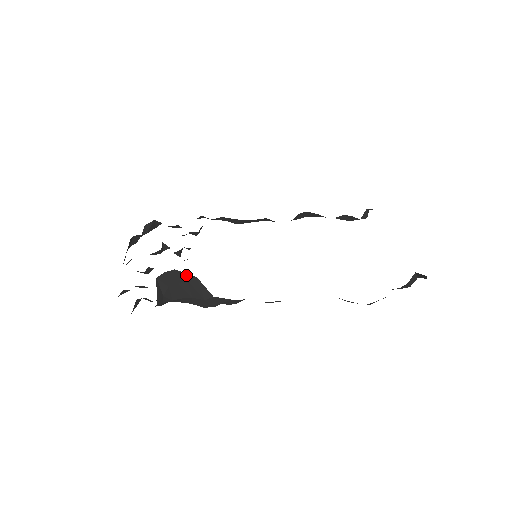
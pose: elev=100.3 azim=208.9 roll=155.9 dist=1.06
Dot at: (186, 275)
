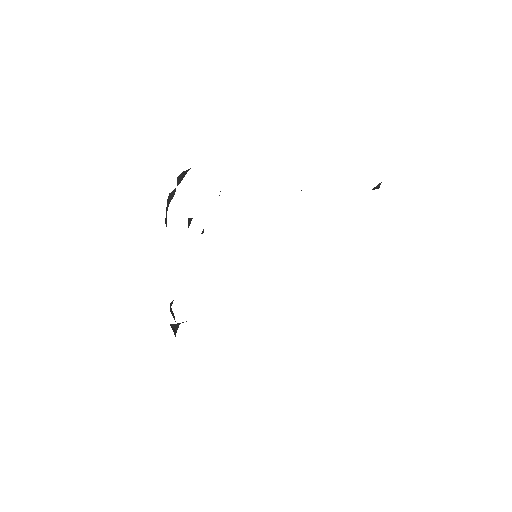
Dot at: occluded
